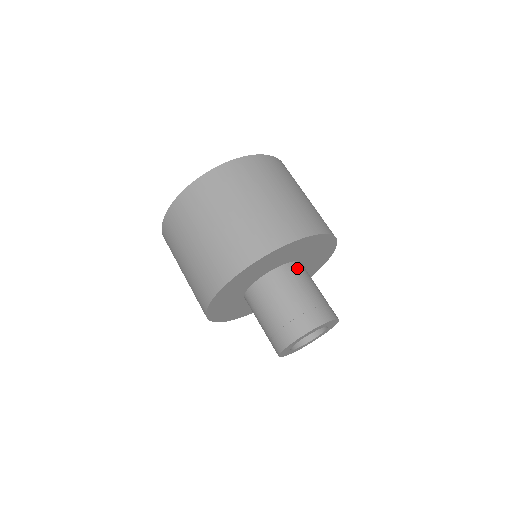
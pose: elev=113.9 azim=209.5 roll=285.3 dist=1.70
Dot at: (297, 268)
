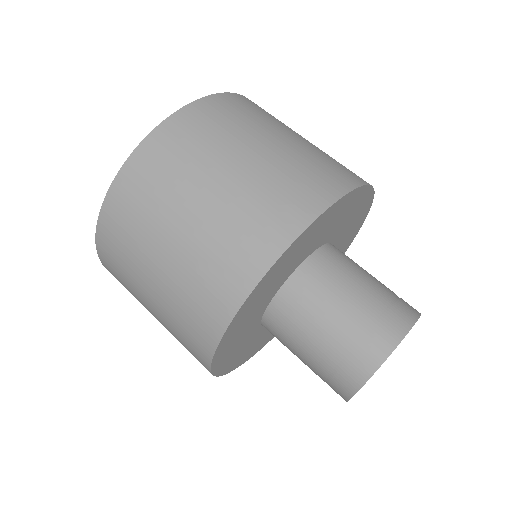
Dot at: (338, 251)
